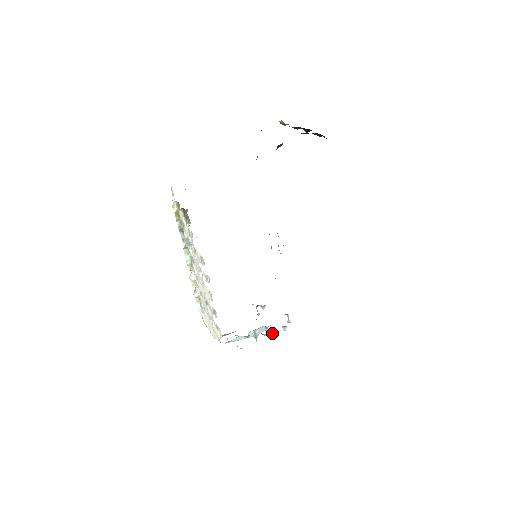
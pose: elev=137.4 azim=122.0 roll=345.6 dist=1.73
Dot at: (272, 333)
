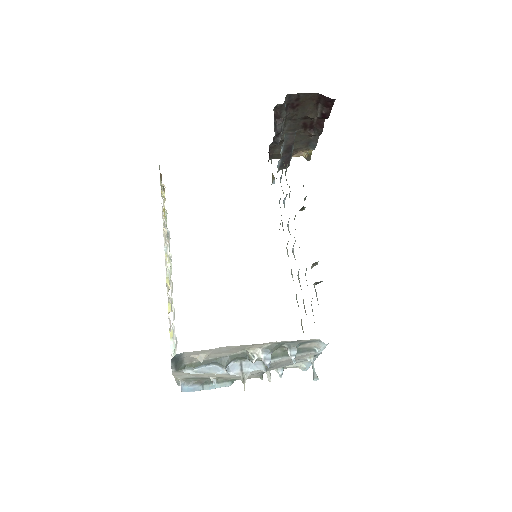
Dot at: (266, 355)
